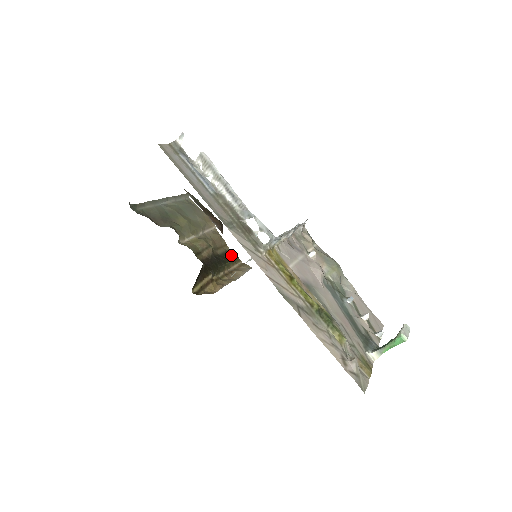
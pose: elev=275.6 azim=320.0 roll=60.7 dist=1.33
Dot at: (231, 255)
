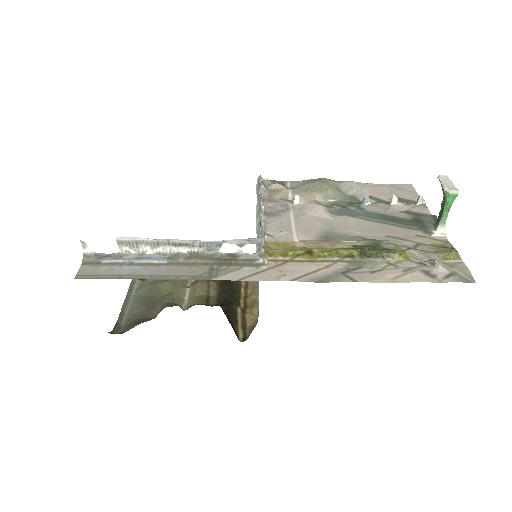
Dot at: occluded
